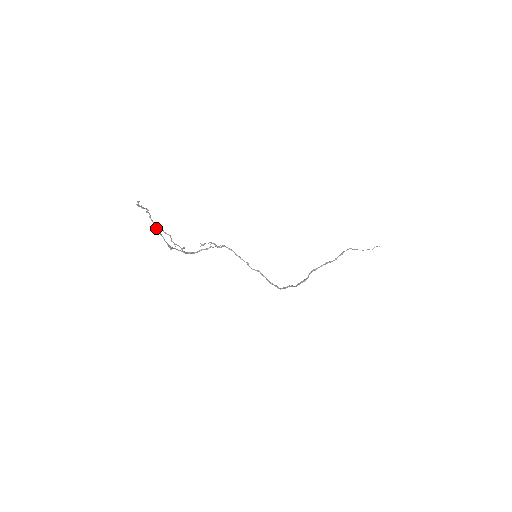
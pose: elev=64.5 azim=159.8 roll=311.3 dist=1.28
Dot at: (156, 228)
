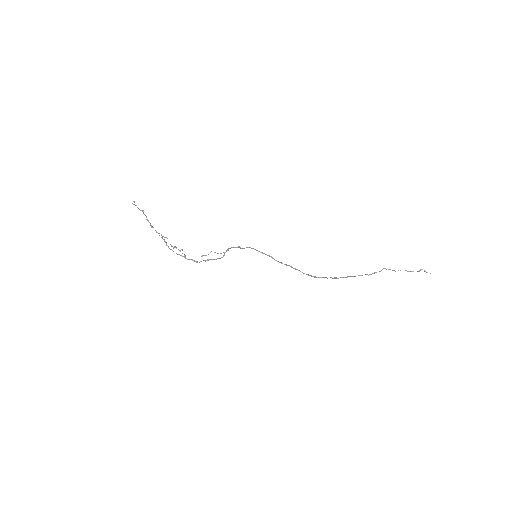
Dot at: (152, 226)
